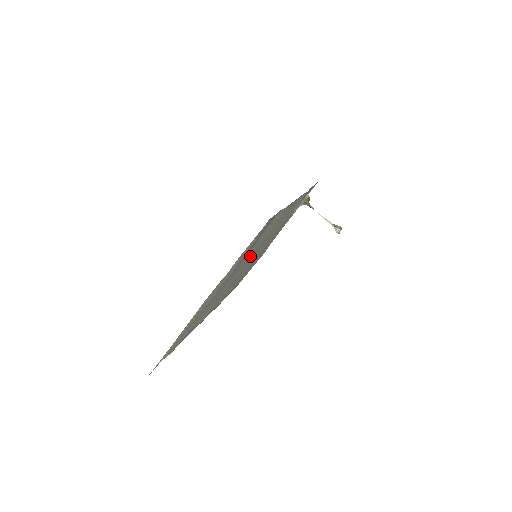
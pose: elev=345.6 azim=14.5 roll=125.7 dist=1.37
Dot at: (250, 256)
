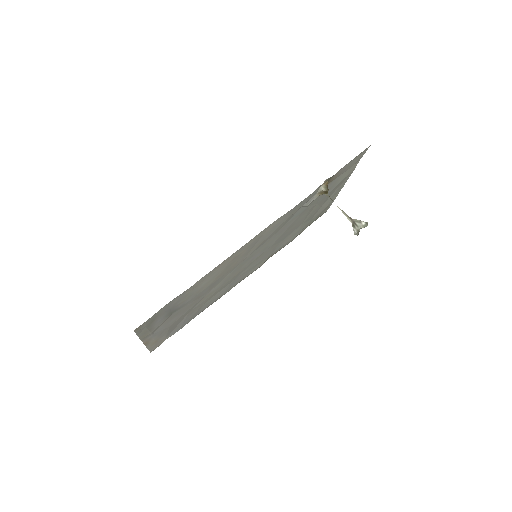
Dot at: (207, 289)
